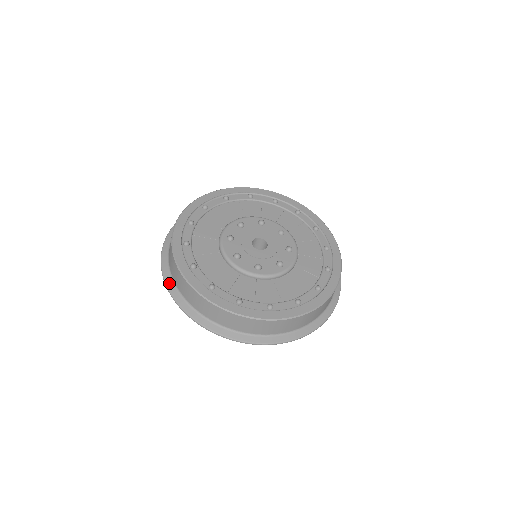
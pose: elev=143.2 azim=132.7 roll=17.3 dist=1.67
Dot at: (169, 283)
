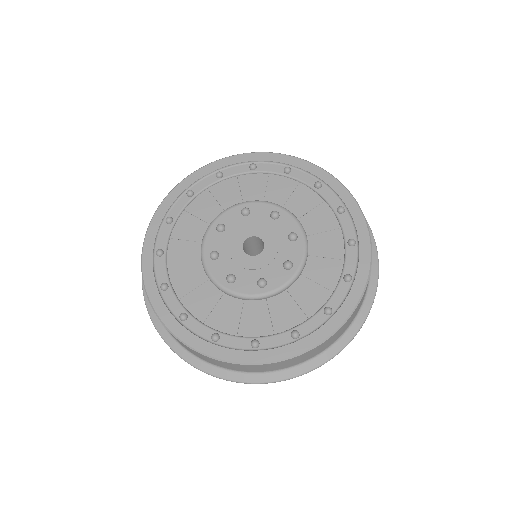
Dot at: occluded
